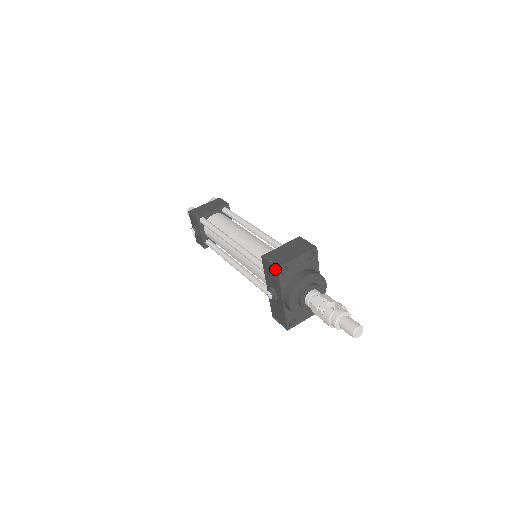
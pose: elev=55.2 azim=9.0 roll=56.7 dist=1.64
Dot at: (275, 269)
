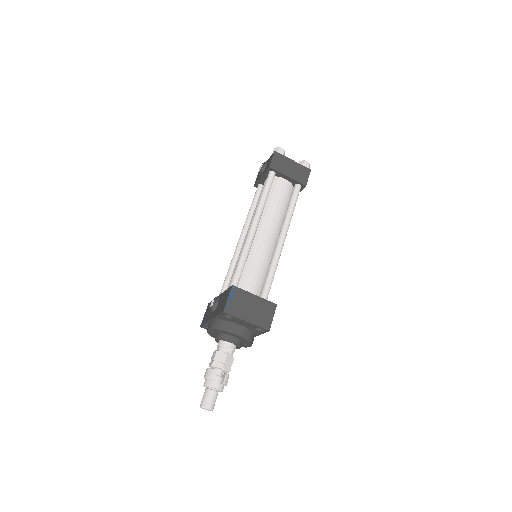
Dot at: (223, 308)
